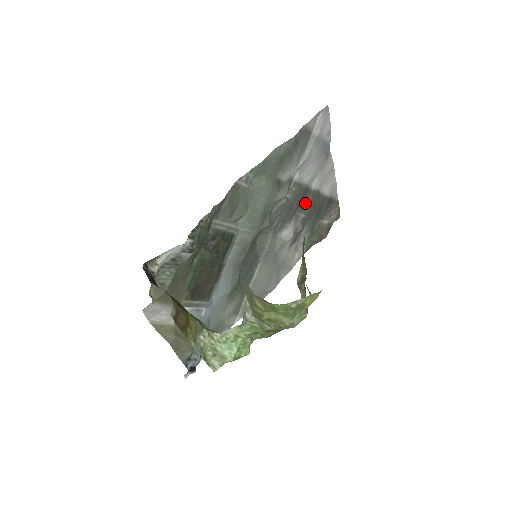
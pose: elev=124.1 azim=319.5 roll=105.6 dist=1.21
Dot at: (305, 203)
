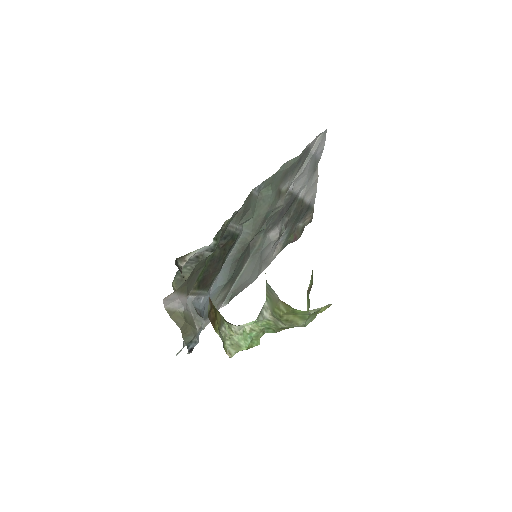
Dot at: (291, 209)
